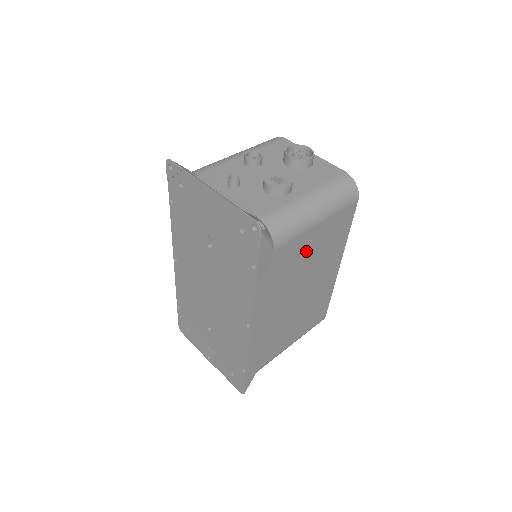
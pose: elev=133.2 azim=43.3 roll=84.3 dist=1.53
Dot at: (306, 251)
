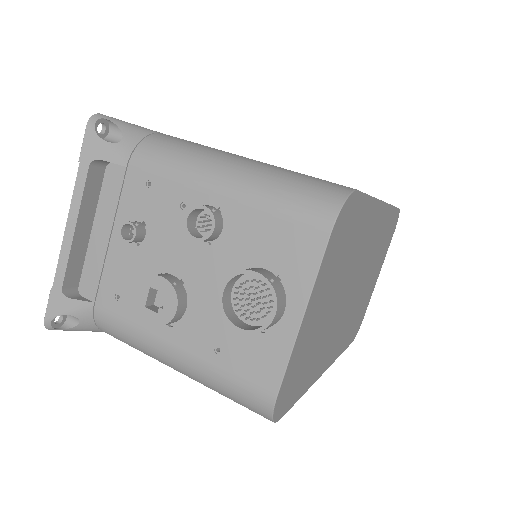
Dot at: occluded
